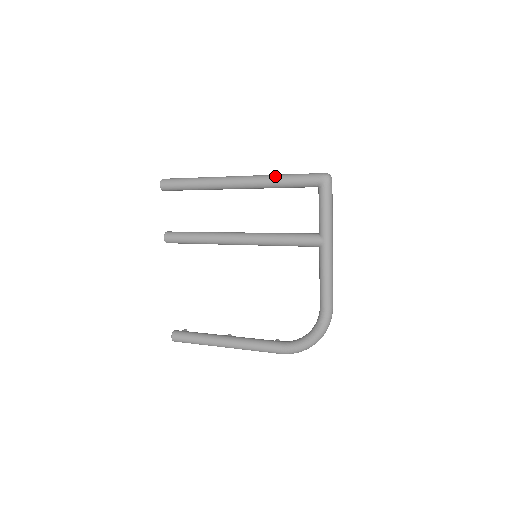
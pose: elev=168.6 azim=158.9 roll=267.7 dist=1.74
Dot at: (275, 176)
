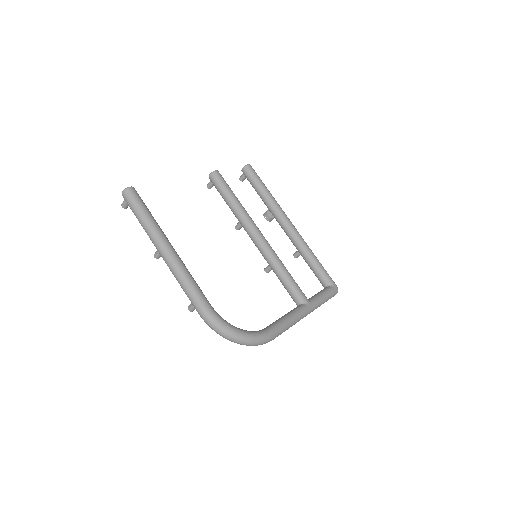
Dot at: occluded
